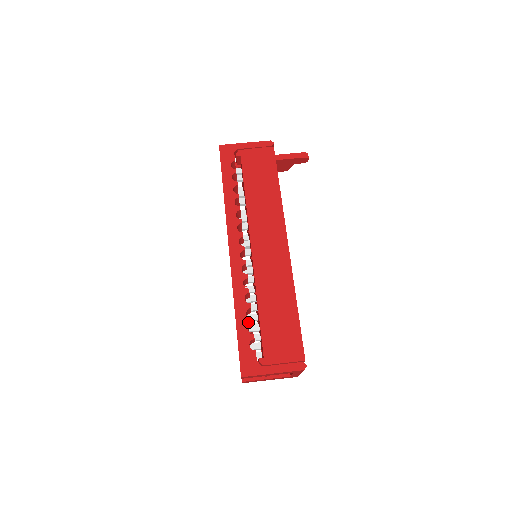
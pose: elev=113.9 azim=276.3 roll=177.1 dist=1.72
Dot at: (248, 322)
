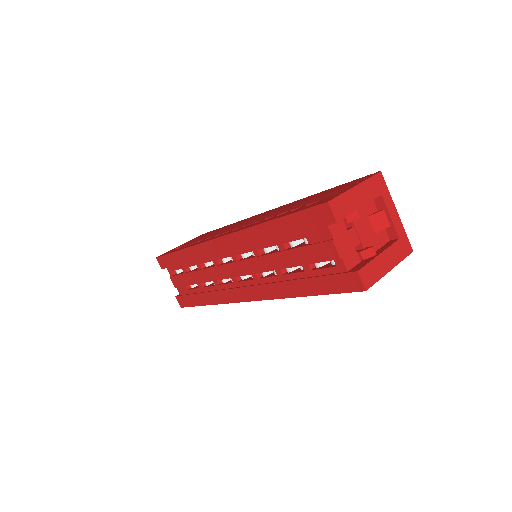
Dot at: (287, 212)
